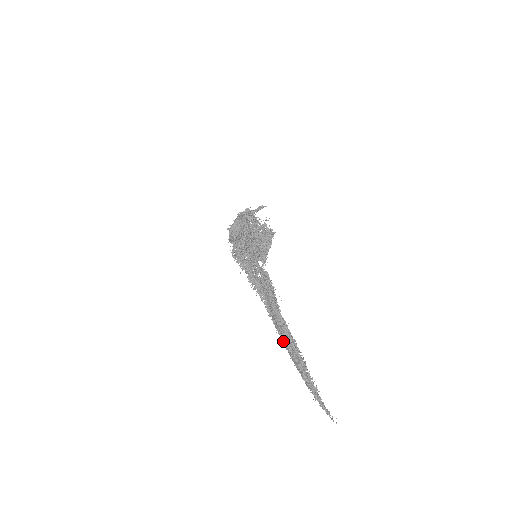
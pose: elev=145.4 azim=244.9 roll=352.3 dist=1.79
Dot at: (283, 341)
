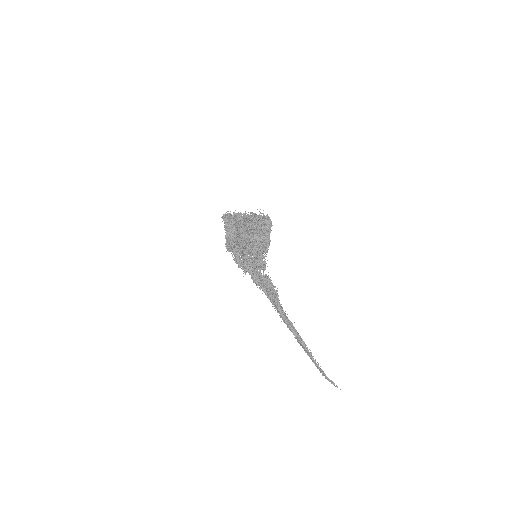
Dot at: occluded
